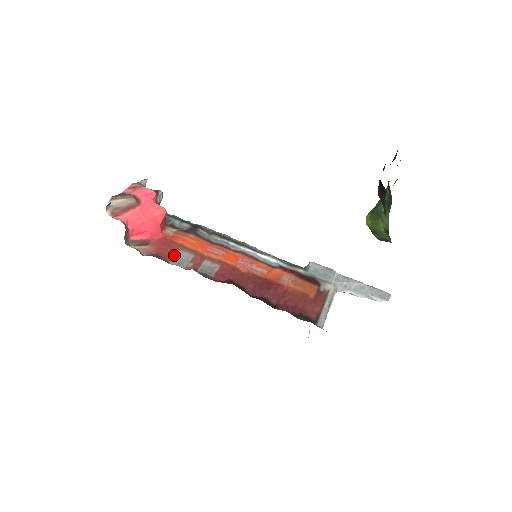
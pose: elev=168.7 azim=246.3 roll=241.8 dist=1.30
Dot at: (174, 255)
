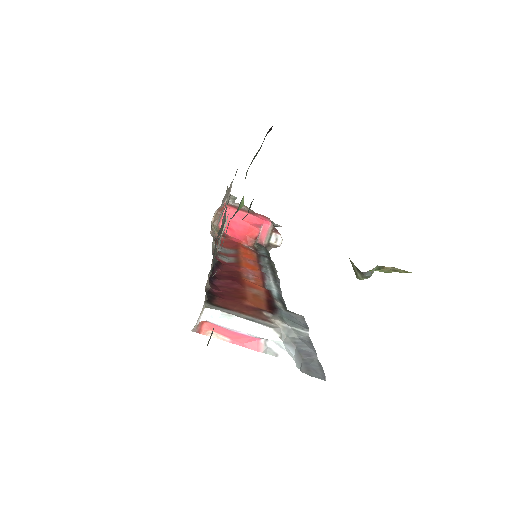
Dot at: (226, 248)
